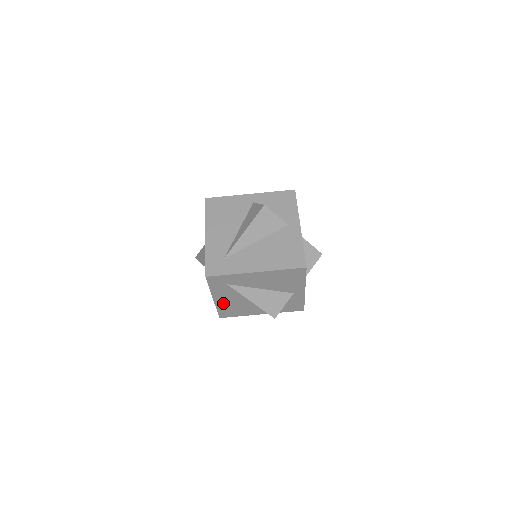
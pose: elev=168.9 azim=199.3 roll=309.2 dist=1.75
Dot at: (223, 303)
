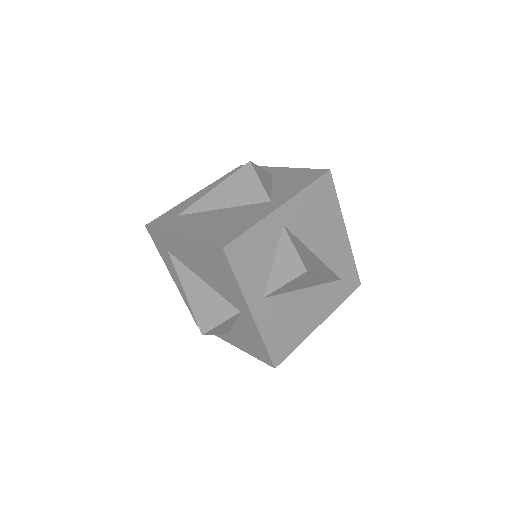
Dot at: occluded
